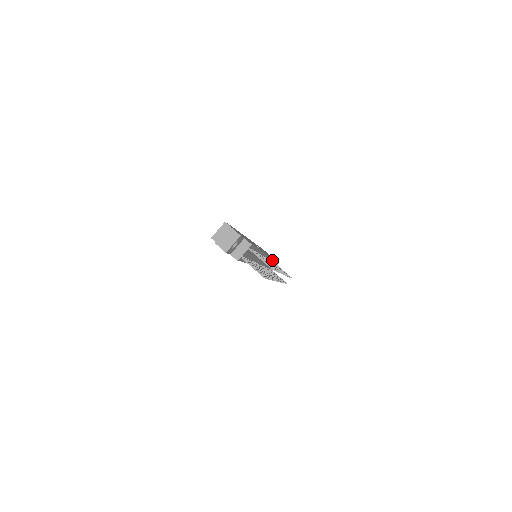
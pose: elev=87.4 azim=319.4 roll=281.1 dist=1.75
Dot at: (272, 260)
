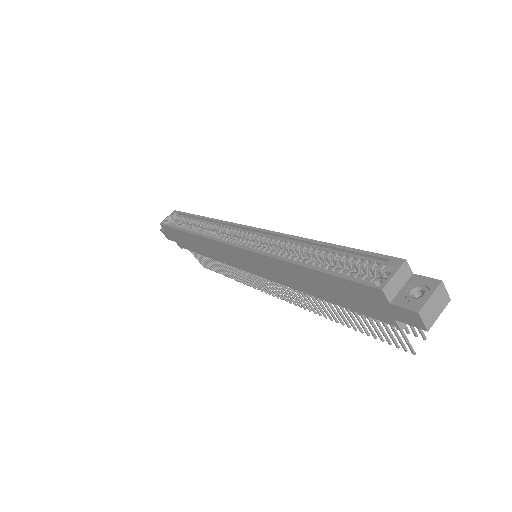
Dot at: occluded
